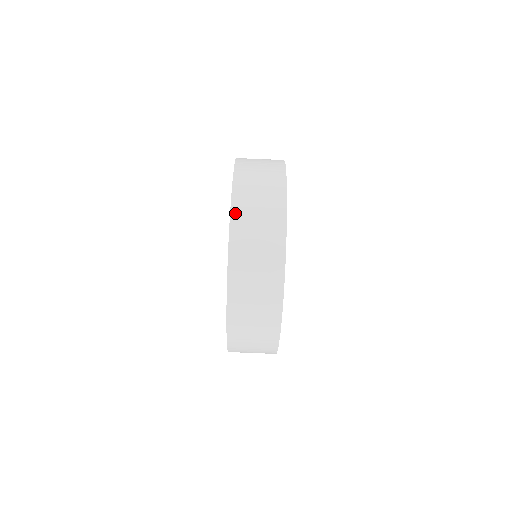
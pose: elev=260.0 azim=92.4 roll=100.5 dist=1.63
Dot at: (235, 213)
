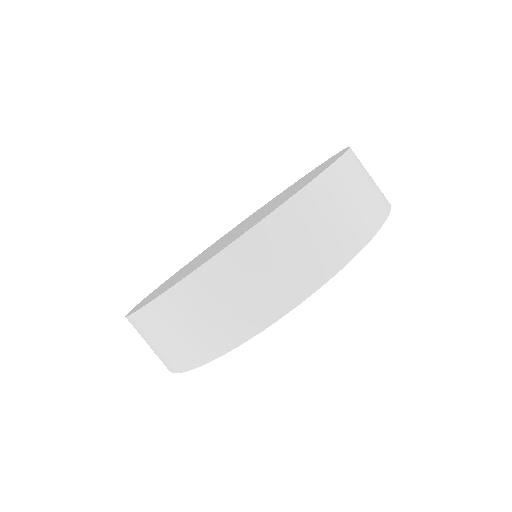
Dot at: (243, 244)
